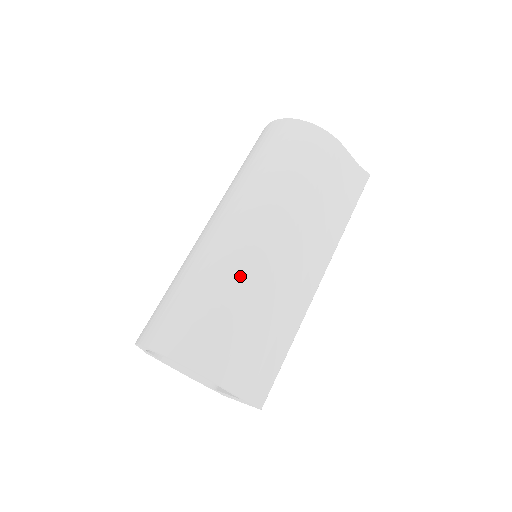
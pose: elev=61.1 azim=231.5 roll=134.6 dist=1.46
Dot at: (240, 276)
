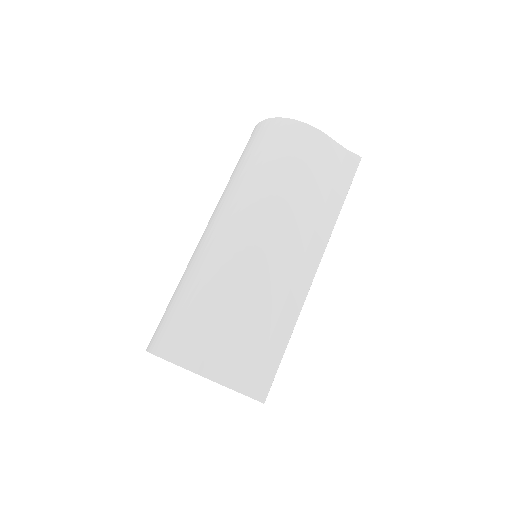
Dot at: (227, 276)
